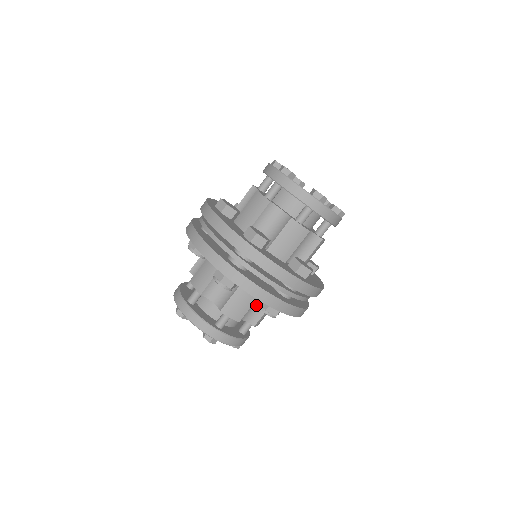
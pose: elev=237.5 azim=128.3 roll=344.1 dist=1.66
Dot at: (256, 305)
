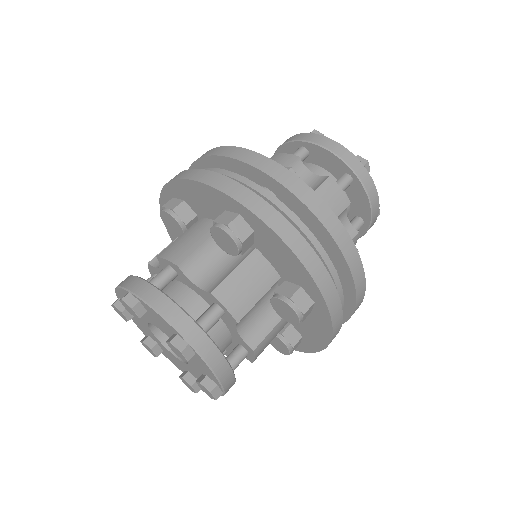
Dot at: occluded
